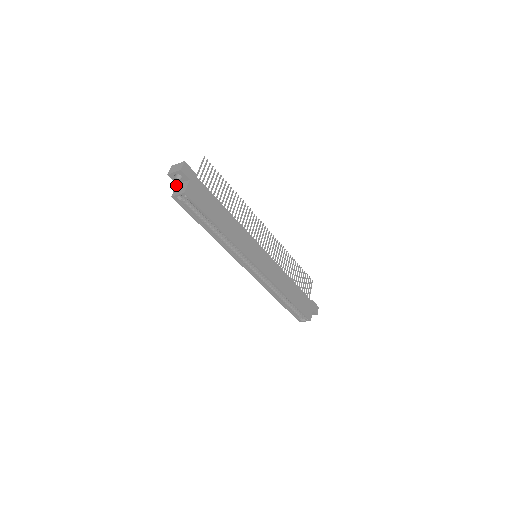
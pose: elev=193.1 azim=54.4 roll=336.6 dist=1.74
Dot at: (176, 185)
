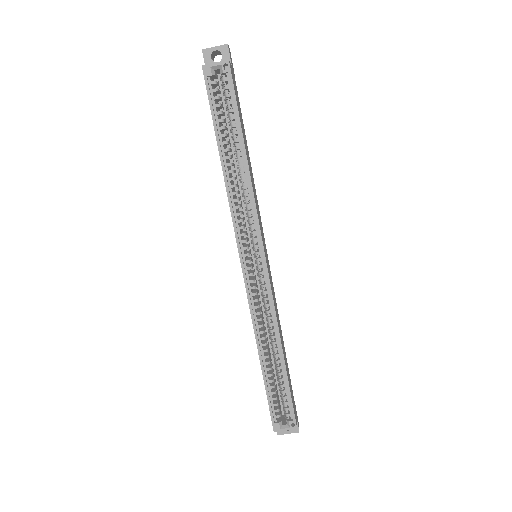
Dot at: occluded
